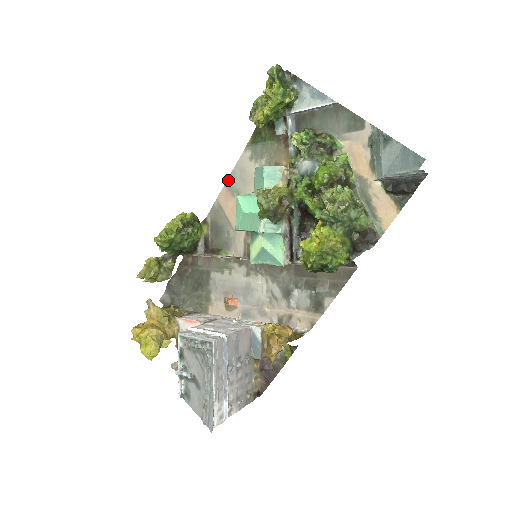
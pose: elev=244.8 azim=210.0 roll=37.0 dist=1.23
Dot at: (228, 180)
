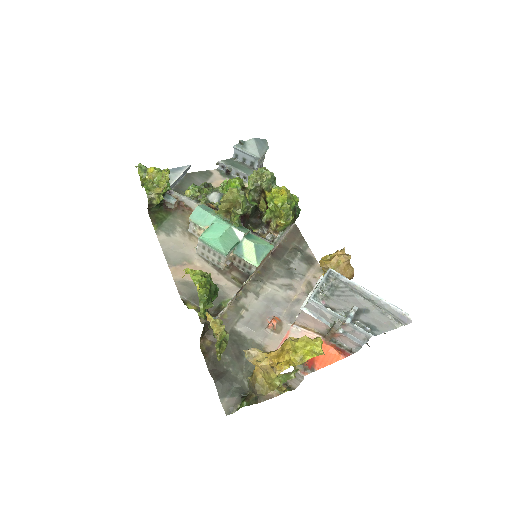
Dot at: (167, 260)
